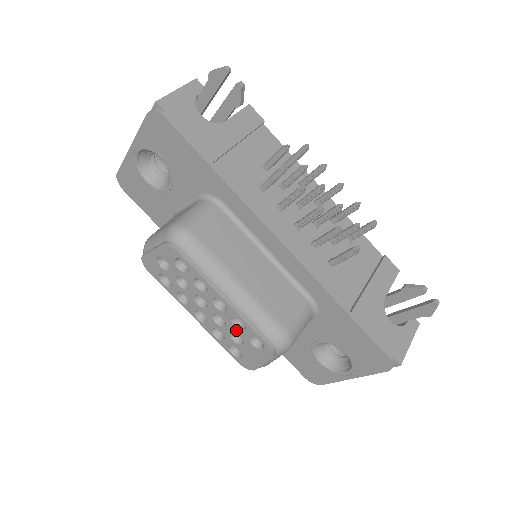
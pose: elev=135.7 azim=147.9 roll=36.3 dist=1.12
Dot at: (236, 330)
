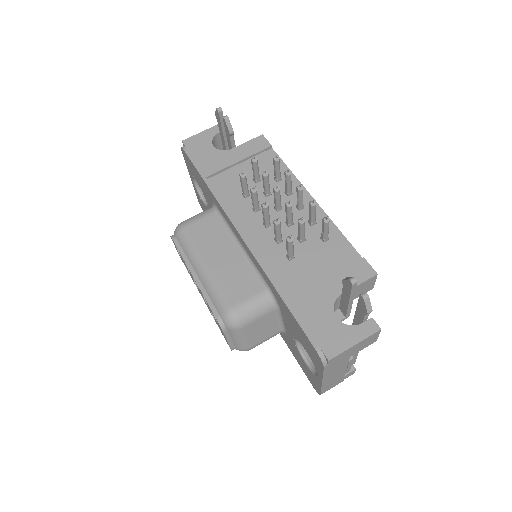
Dot at: occluded
